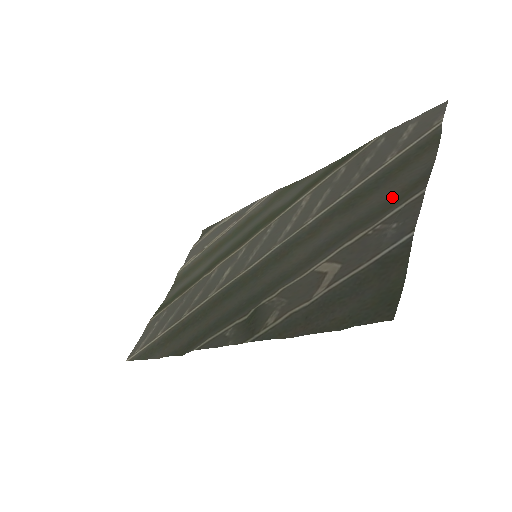
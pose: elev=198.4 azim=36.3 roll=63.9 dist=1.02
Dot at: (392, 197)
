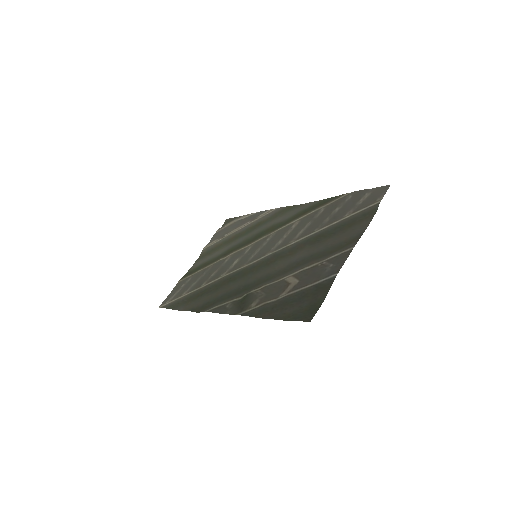
Dot at: (339, 244)
